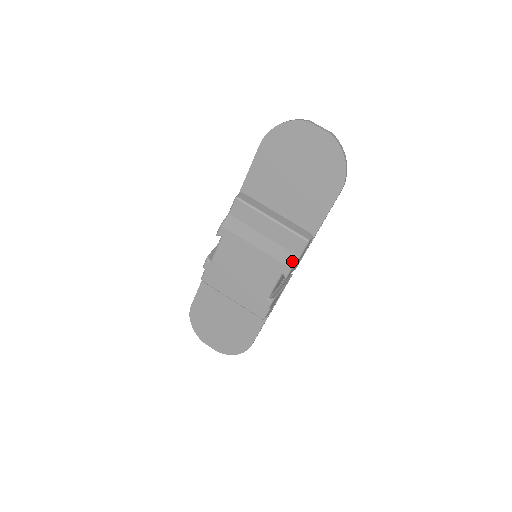
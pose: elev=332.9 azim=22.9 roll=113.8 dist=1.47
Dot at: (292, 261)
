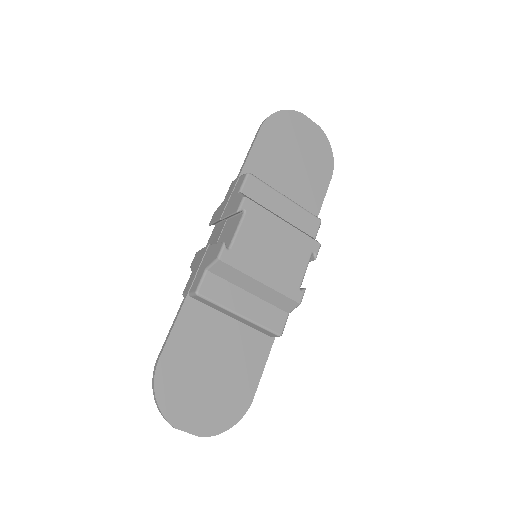
Dot at: occluded
